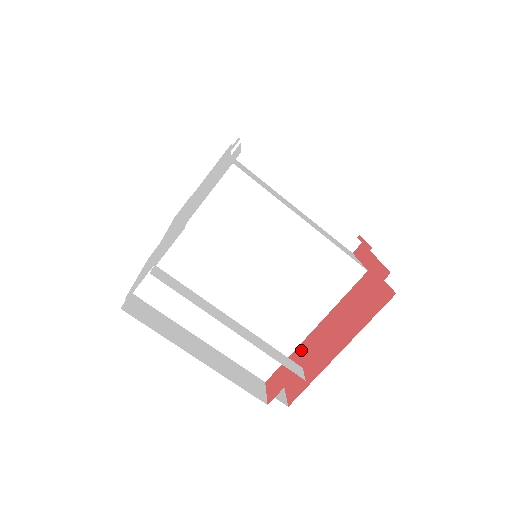
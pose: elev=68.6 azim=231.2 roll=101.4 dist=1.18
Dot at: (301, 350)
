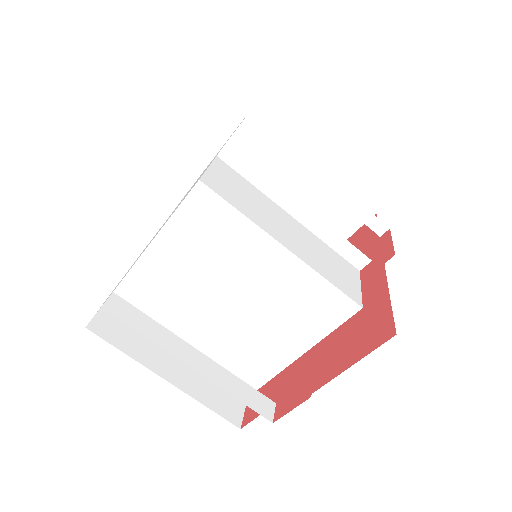
Dot at: (282, 378)
